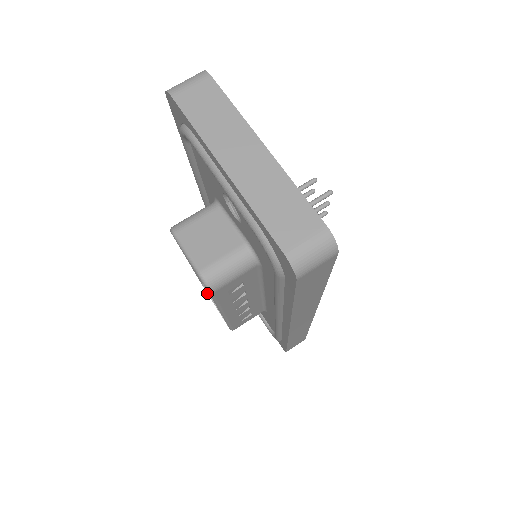
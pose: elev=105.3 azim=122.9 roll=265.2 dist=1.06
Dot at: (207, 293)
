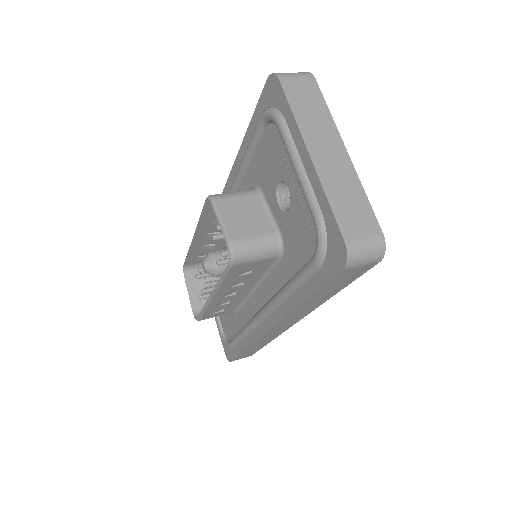
Dot at: occluded
